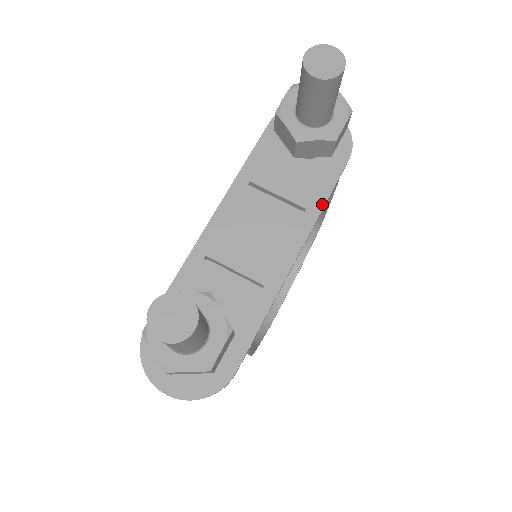
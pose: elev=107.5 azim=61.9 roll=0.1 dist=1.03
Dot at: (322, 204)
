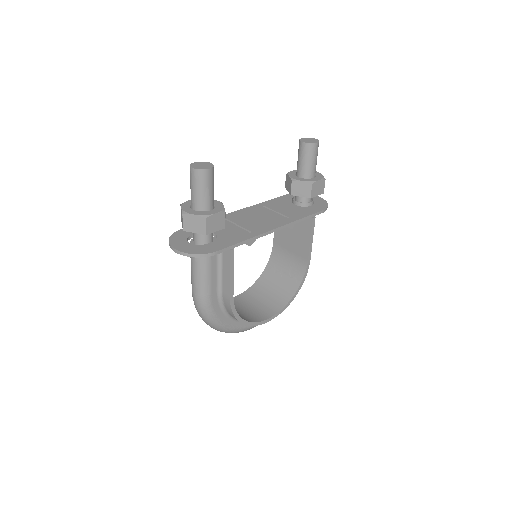
Dot at: (300, 218)
